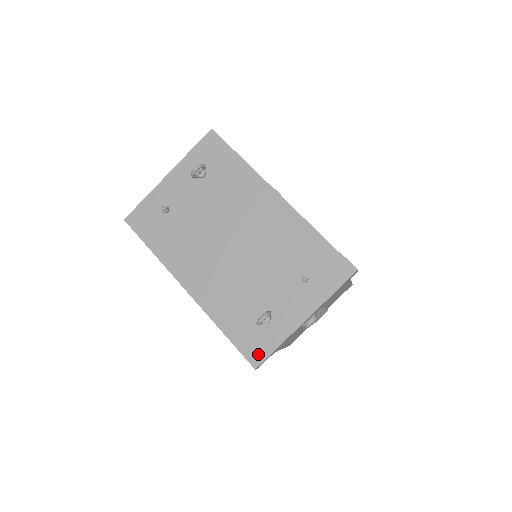
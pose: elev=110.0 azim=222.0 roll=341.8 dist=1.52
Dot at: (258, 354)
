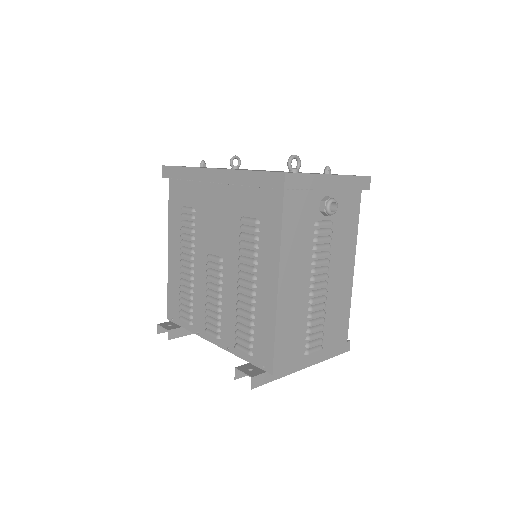
Dot at: occluded
